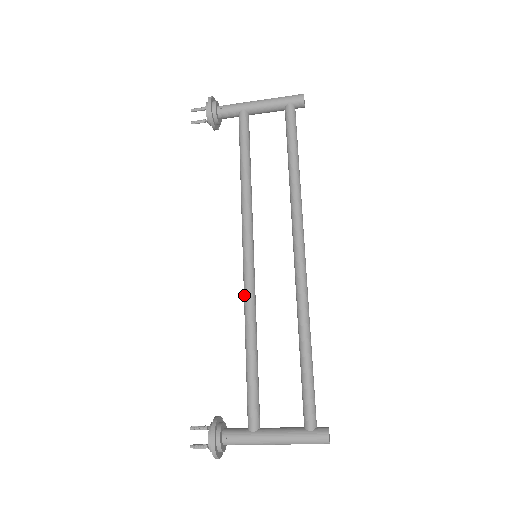
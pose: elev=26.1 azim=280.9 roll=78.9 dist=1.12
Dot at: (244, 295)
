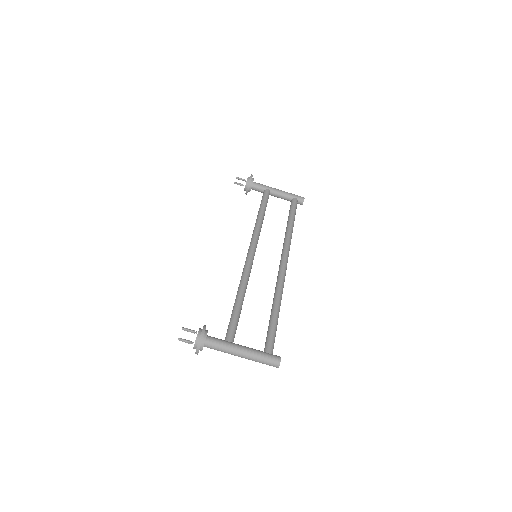
Dot at: (244, 270)
